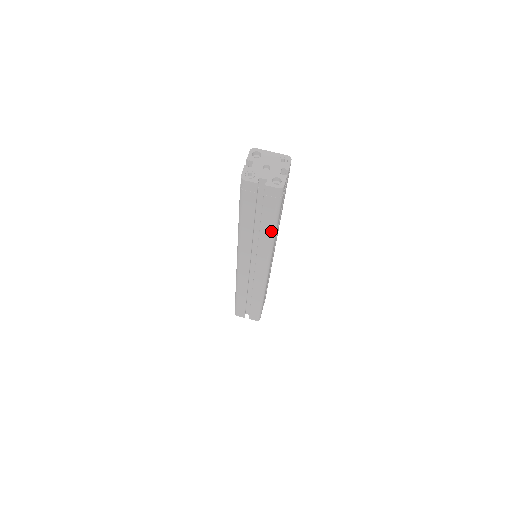
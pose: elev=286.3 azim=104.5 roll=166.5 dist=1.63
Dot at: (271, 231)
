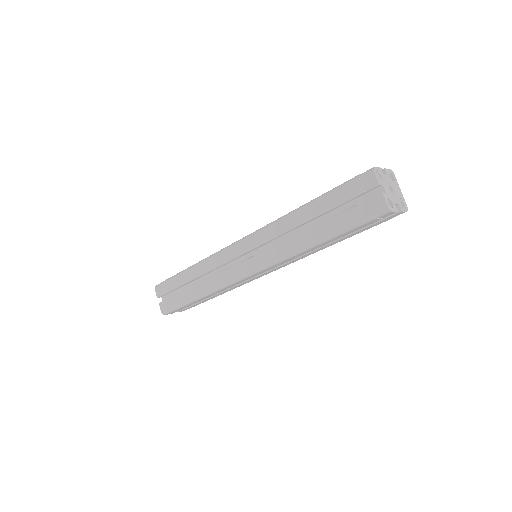
Dot at: (319, 238)
